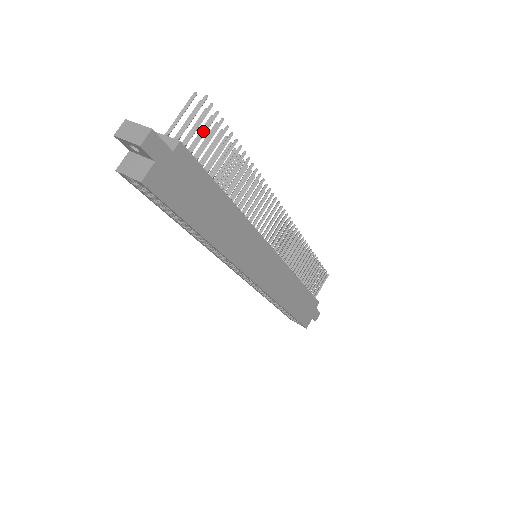
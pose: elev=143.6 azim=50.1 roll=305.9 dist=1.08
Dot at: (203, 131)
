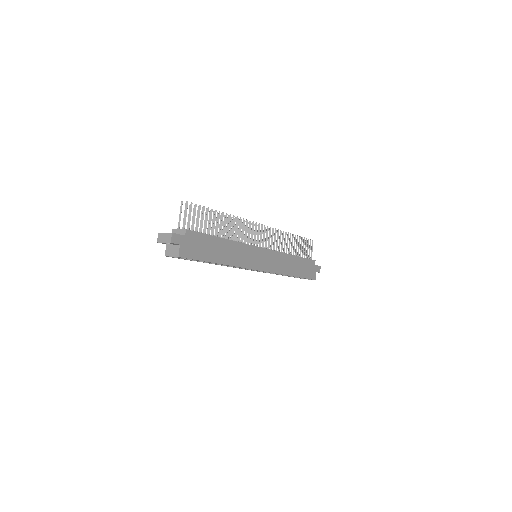
Dot at: (194, 217)
